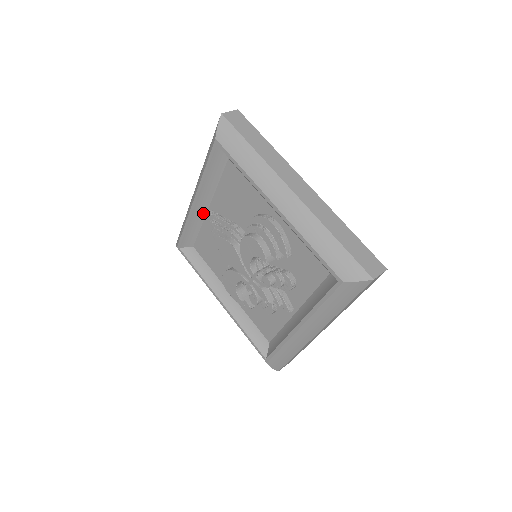
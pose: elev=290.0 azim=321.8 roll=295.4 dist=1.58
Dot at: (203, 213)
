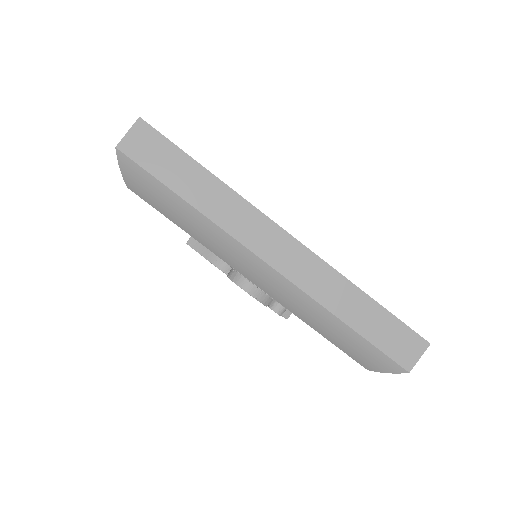
Dot at: occluded
